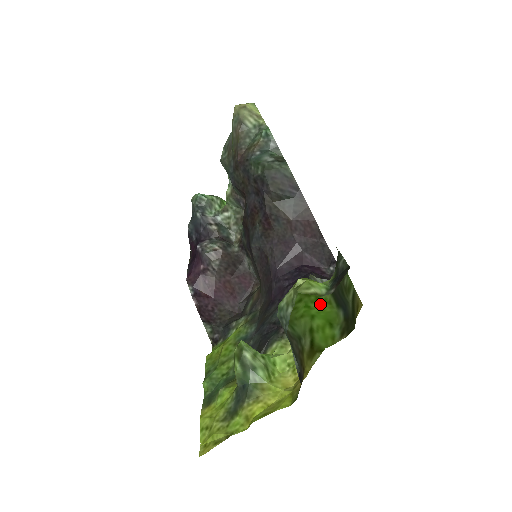
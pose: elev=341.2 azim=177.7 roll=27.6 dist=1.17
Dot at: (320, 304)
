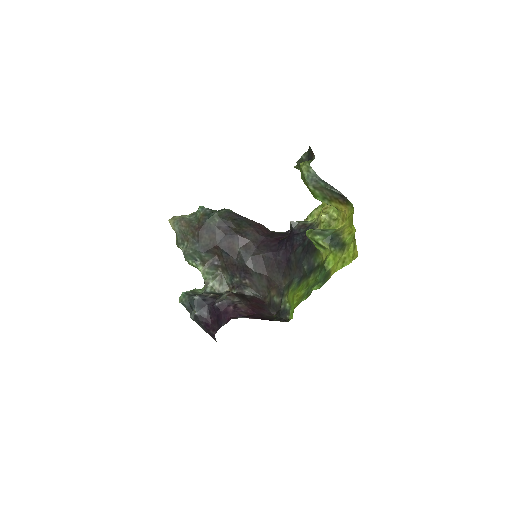
Dot at: occluded
